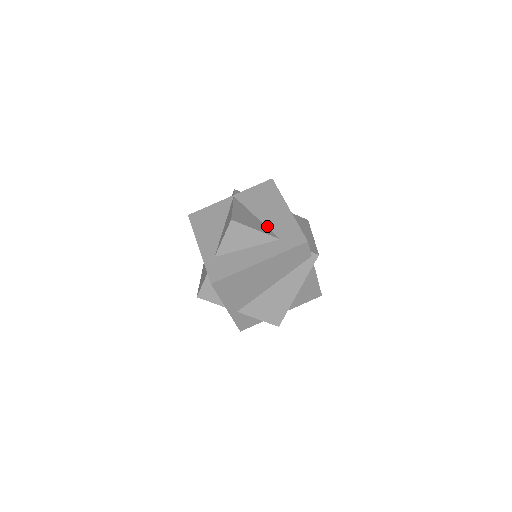
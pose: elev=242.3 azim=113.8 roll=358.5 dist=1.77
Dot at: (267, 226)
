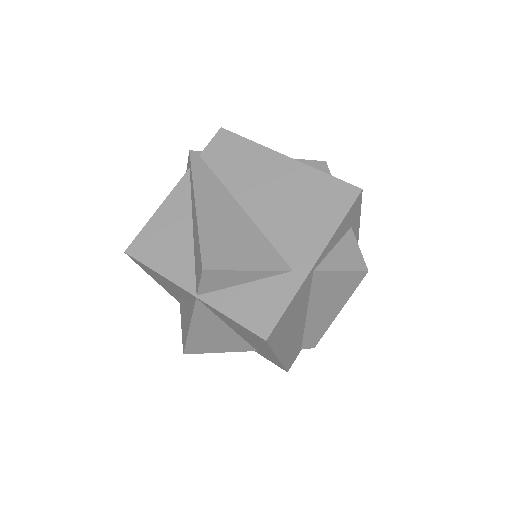
Dot at: (244, 340)
